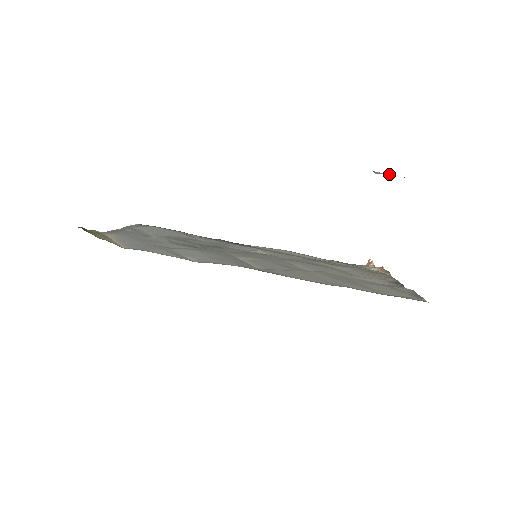
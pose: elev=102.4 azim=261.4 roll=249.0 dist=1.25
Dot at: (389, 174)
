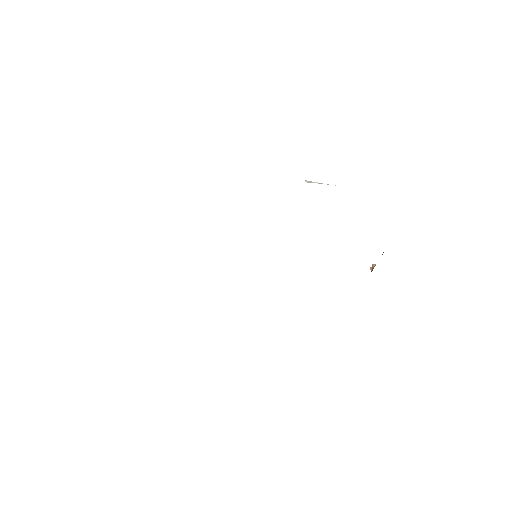
Dot at: occluded
